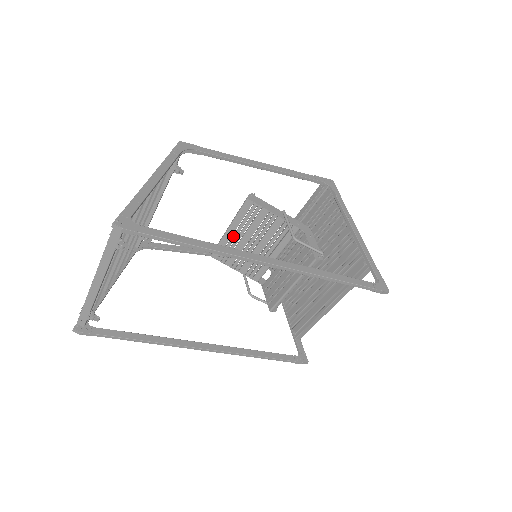
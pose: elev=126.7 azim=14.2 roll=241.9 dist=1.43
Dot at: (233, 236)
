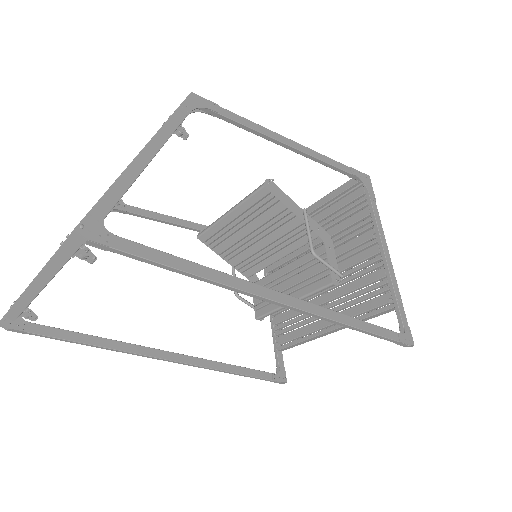
Dot at: (232, 223)
